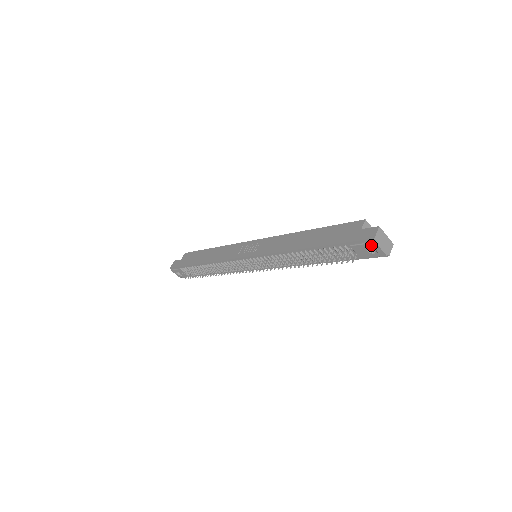
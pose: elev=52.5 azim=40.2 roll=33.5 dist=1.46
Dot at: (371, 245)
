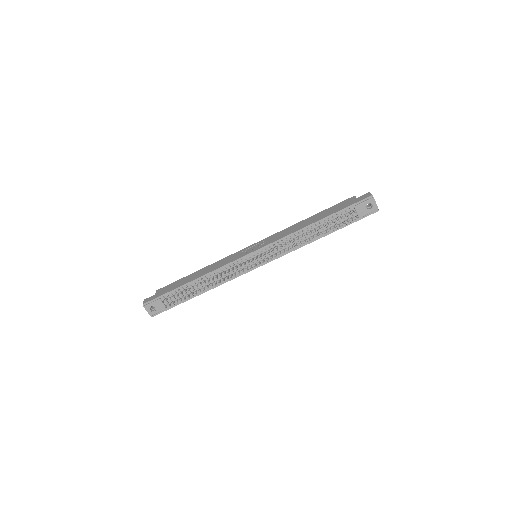
Dot at: (370, 201)
